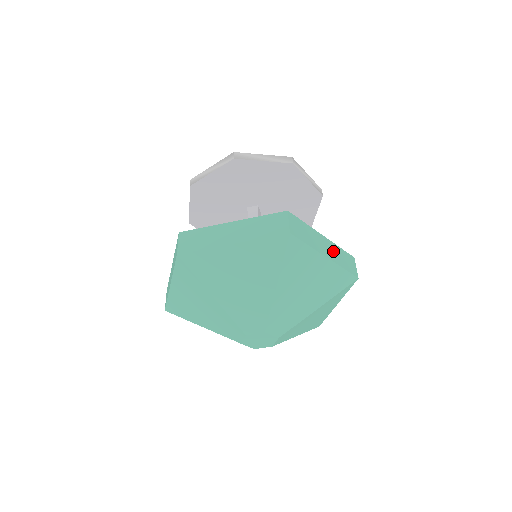
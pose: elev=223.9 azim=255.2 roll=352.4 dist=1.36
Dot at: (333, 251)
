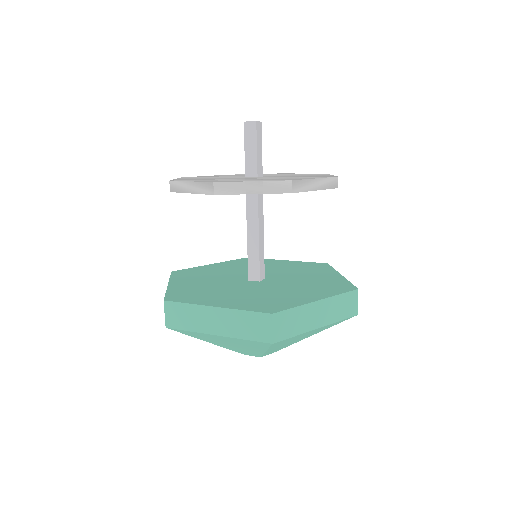
Dot at: (329, 310)
